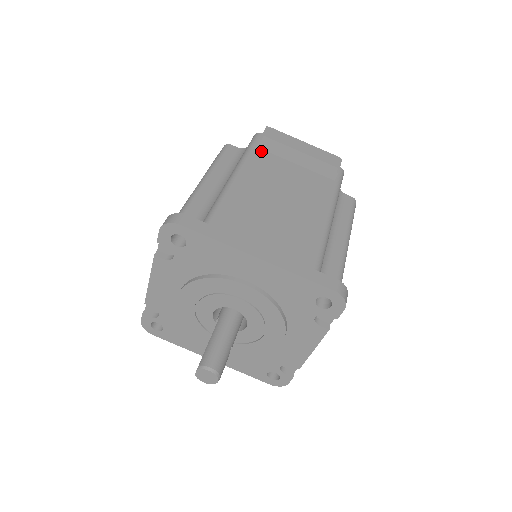
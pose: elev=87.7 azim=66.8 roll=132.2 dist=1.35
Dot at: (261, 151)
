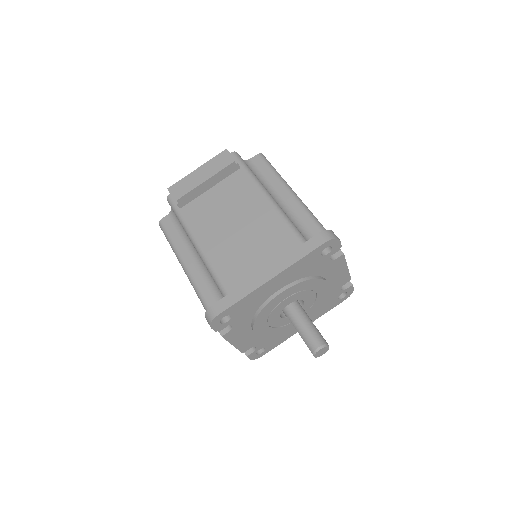
Dot at: (186, 208)
